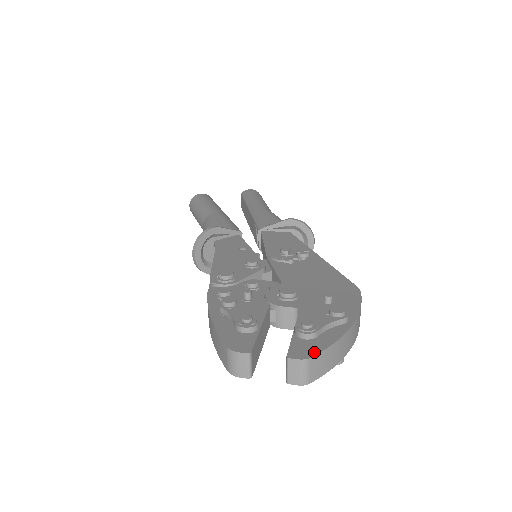
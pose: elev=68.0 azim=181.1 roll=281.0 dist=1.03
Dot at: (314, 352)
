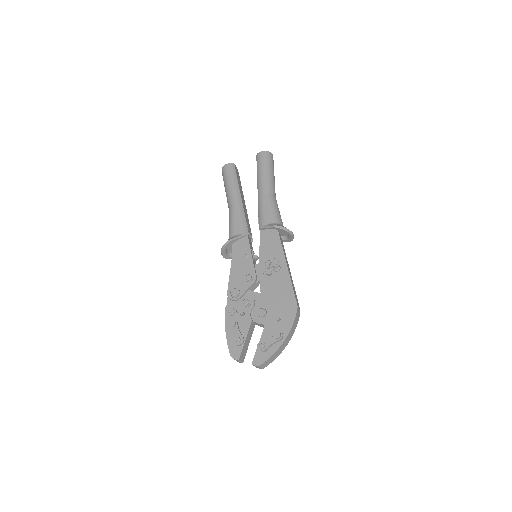
Dot at: (263, 361)
